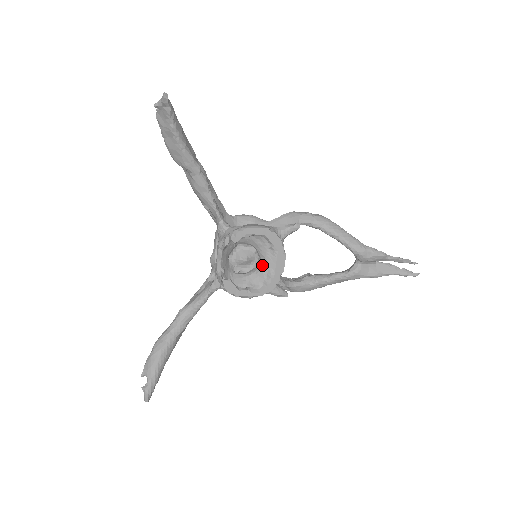
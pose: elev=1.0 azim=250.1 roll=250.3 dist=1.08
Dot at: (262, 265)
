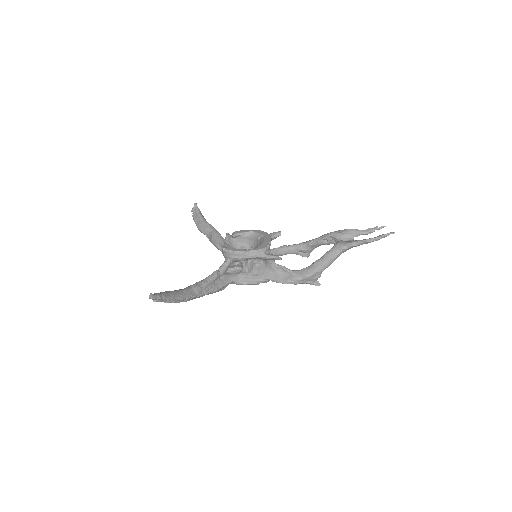
Dot at: occluded
